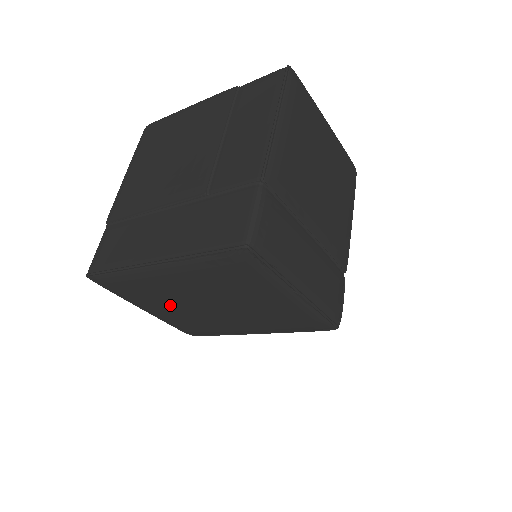
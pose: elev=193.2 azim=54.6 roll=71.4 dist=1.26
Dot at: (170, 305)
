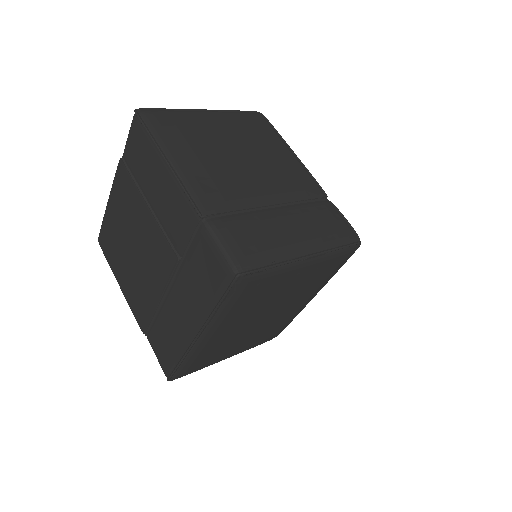
Dot at: (239, 342)
